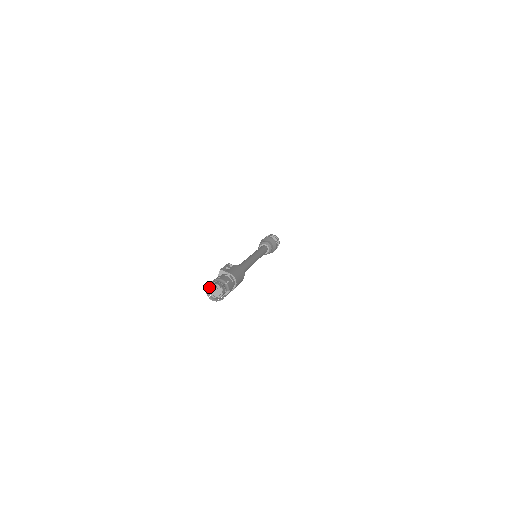
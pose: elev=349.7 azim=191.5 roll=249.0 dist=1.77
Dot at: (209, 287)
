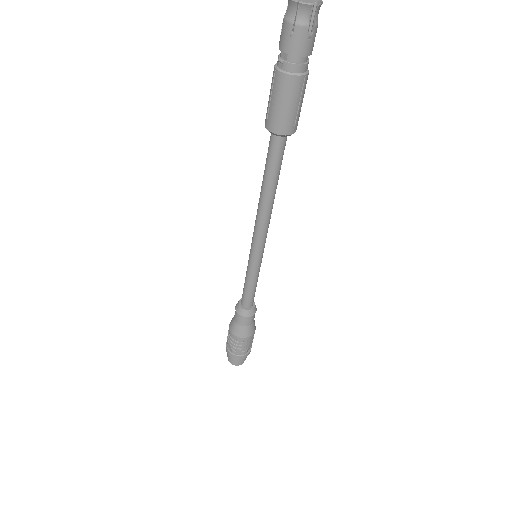
Dot at: occluded
